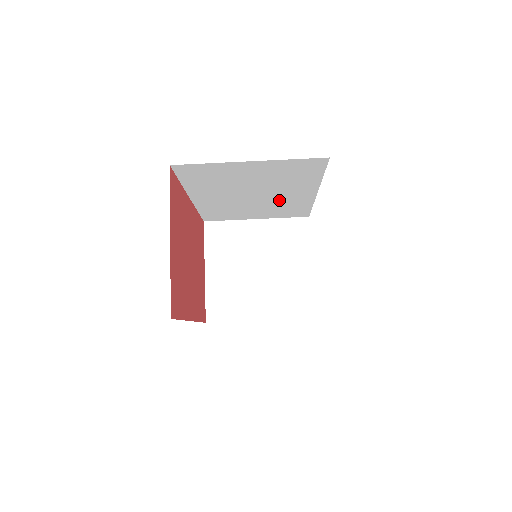
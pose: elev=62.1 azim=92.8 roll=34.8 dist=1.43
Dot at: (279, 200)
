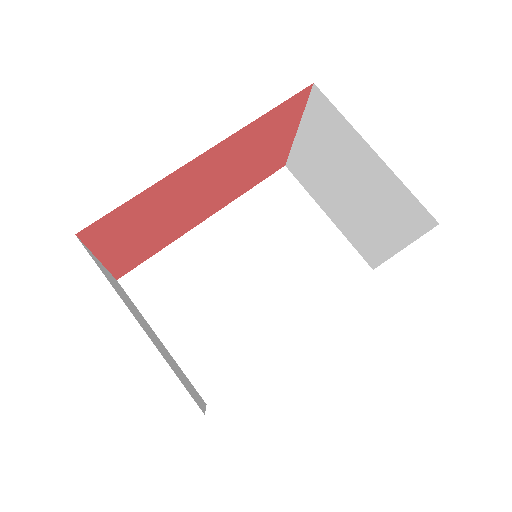
Dot at: (250, 312)
